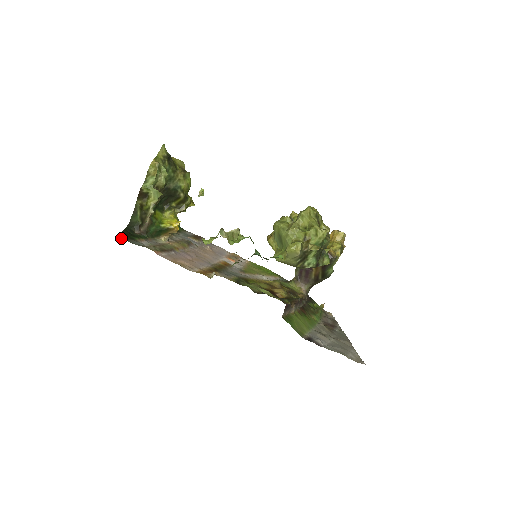
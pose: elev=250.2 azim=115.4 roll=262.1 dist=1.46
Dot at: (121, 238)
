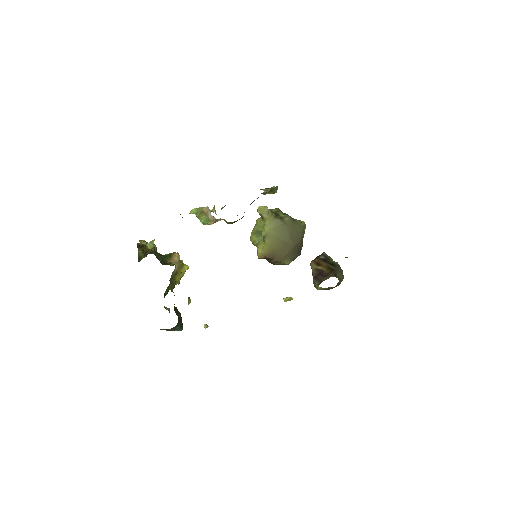
Dot at: occluded
